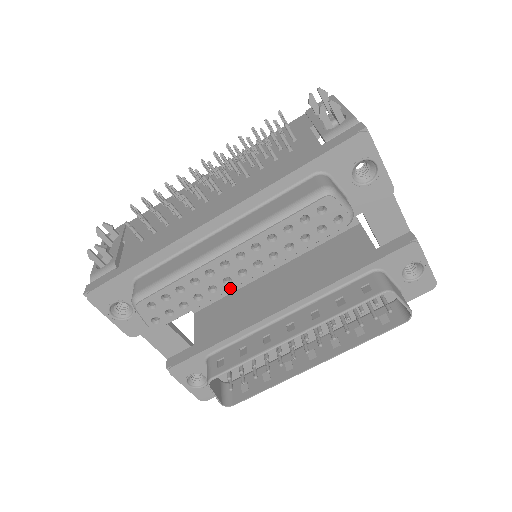
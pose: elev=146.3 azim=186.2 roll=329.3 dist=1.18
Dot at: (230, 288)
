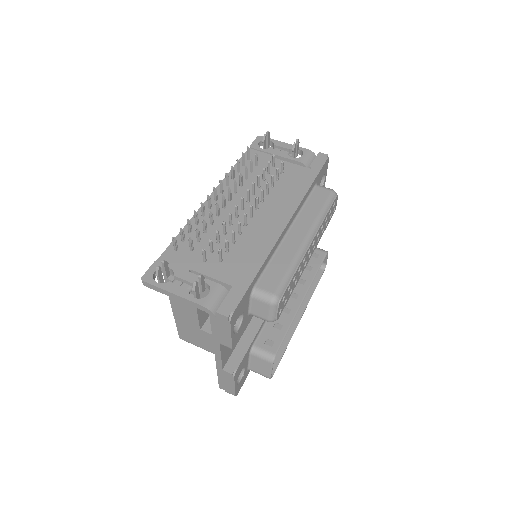
Dot at: occluded
